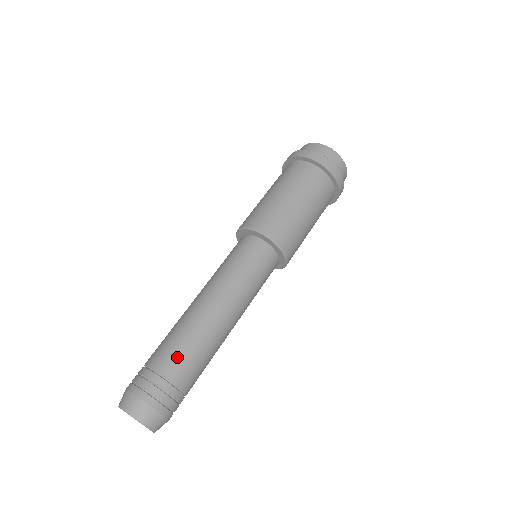
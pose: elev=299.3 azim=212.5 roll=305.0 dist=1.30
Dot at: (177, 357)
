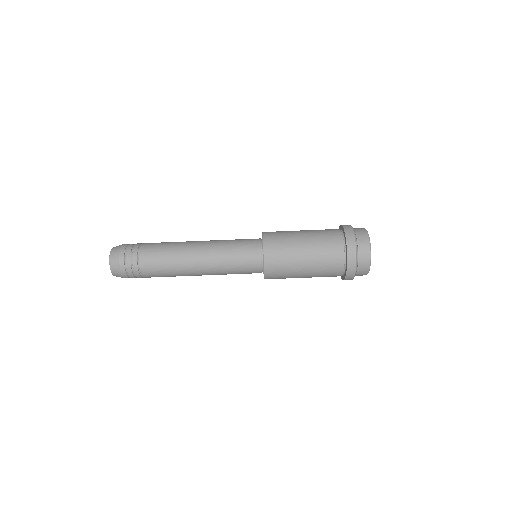
Dot at: (157, 276)
